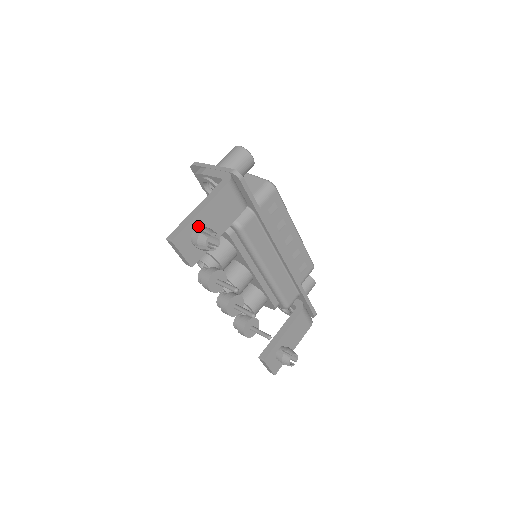
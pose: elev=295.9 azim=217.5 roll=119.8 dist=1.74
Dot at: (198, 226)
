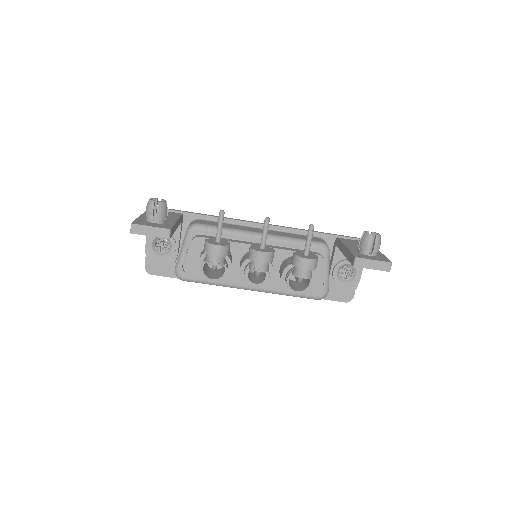
Dot at: occluded
